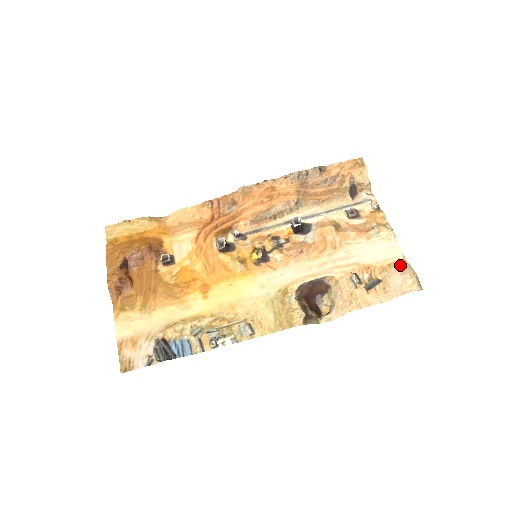
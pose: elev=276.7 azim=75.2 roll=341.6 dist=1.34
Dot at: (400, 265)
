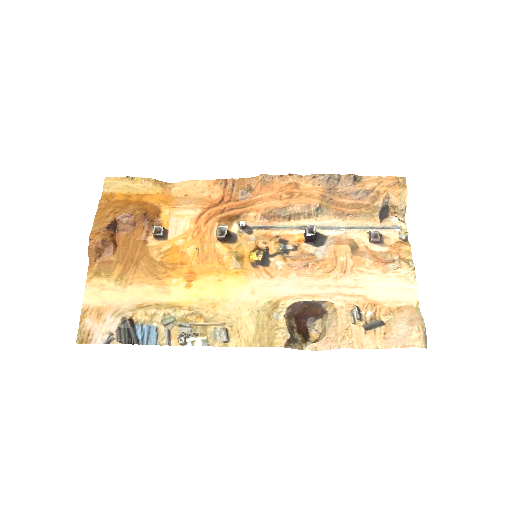
Dot at: (410, 312)
